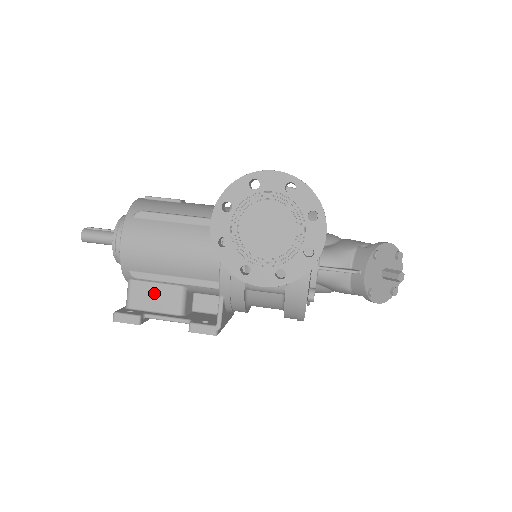
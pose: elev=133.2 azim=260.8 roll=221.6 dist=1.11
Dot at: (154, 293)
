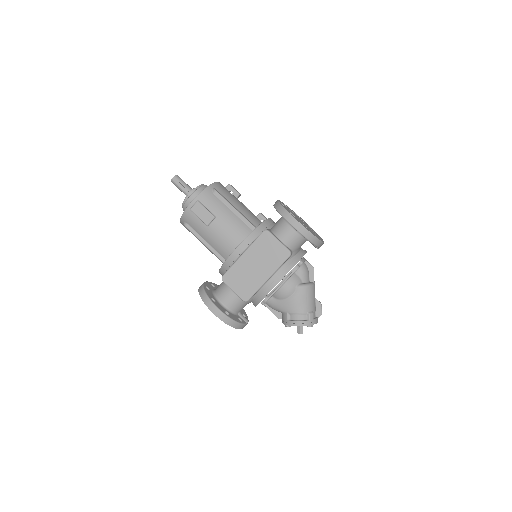
Dot at: occluded
